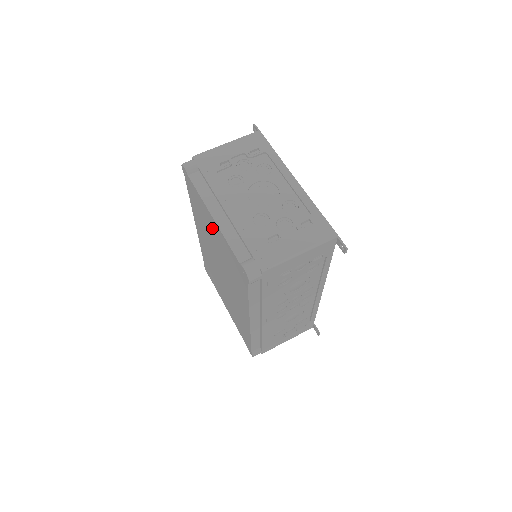
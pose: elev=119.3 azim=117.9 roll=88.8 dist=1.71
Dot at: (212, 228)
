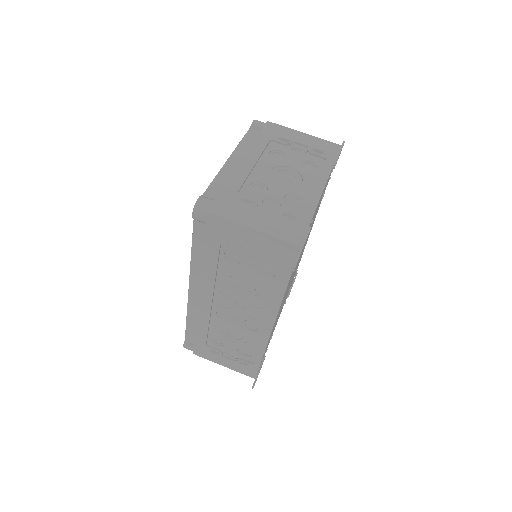
Dot at: occluded
